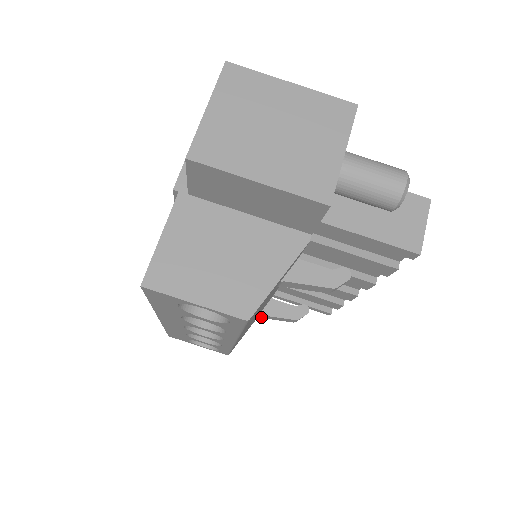
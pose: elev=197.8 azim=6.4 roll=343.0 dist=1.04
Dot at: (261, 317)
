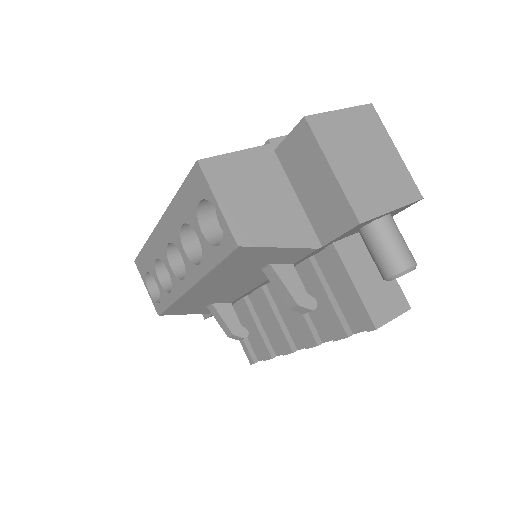
Dot at: (210, 309)
